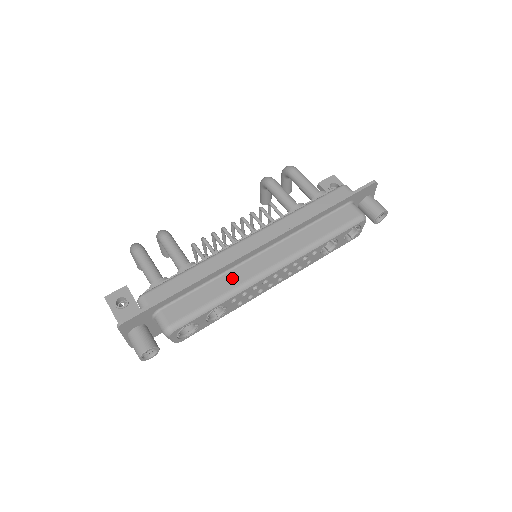
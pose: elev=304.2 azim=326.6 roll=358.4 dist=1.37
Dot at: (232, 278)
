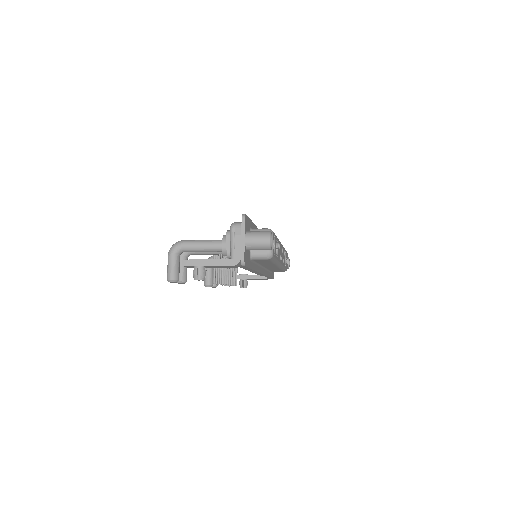
Dot at: occluded
